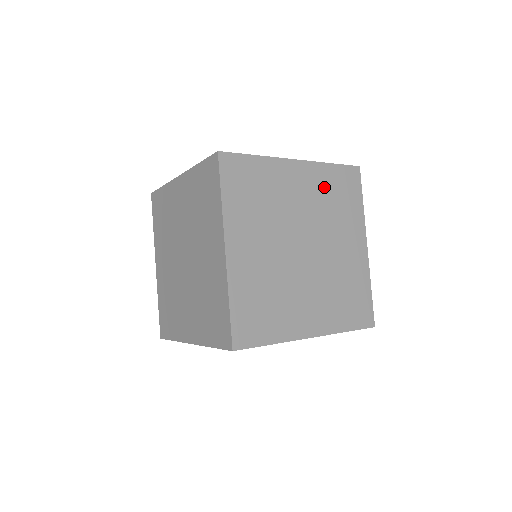
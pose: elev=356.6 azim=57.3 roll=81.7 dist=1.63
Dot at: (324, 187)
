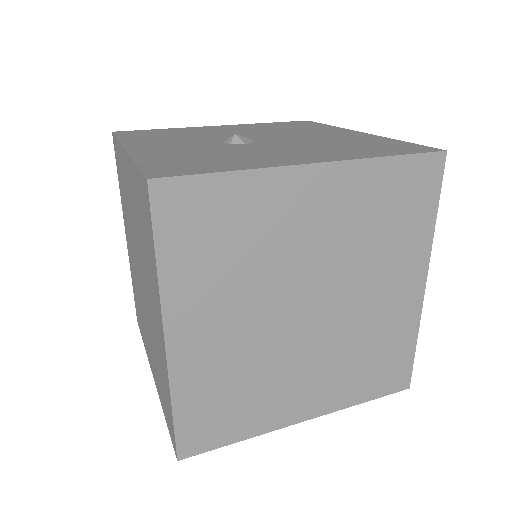
Dot at: (365, 203)
